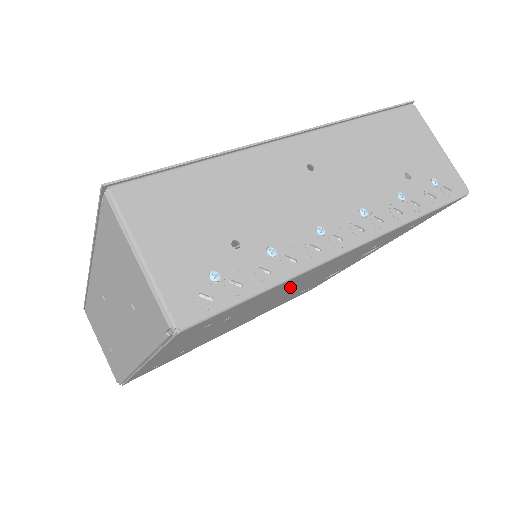
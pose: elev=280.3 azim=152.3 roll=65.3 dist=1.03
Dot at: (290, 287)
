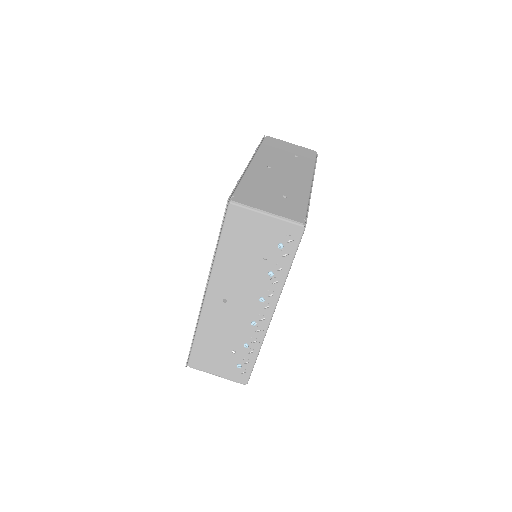
Dot at: occluded
